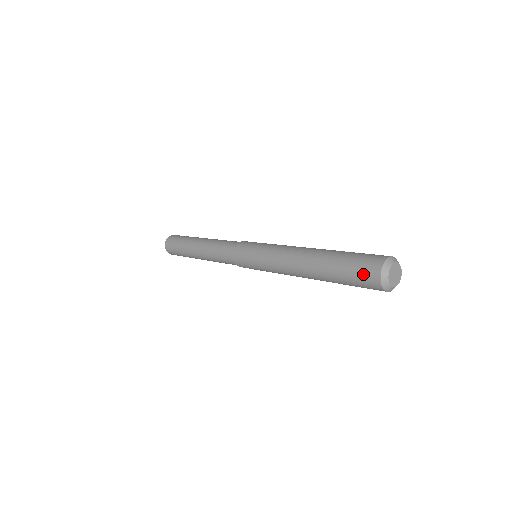
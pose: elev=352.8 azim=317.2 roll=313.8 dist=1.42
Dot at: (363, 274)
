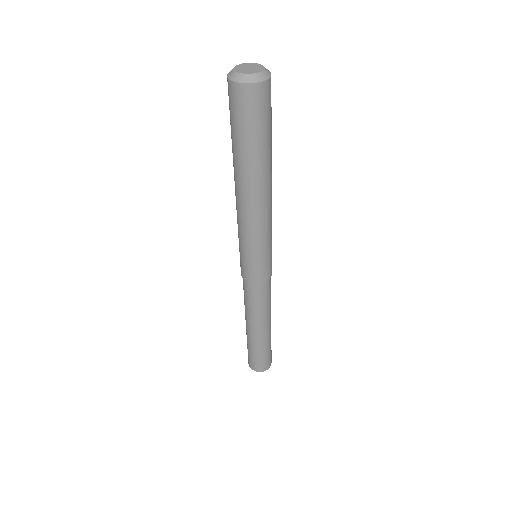
Dot at: (229, 101)
